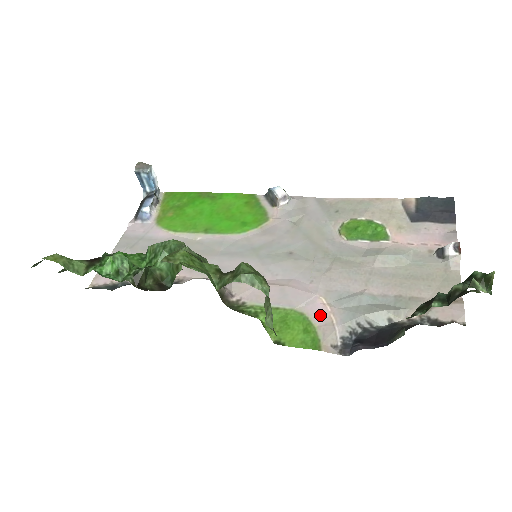
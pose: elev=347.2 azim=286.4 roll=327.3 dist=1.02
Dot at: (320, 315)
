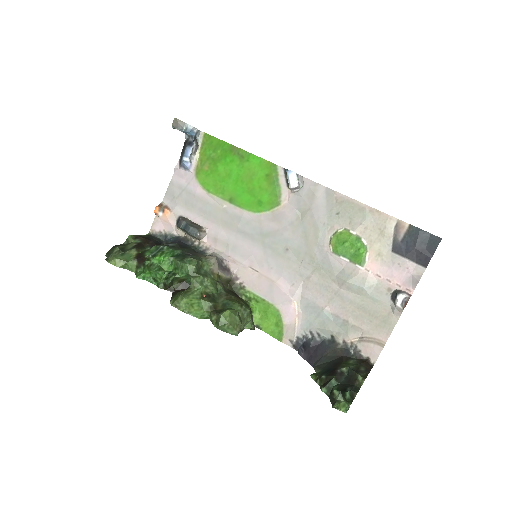
Dot at: (289, 316)
